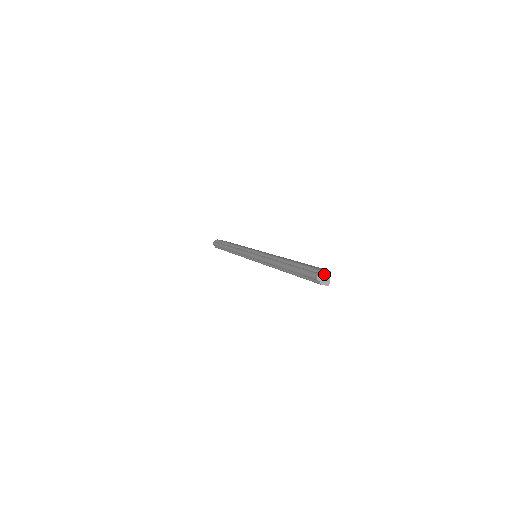
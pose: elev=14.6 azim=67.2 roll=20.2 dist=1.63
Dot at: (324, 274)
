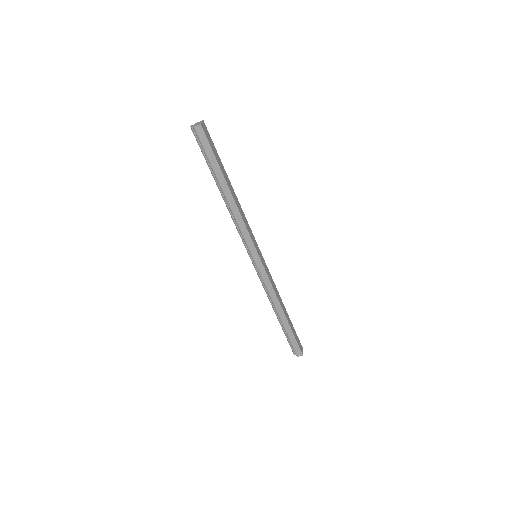
Dot at: (197, 124)
